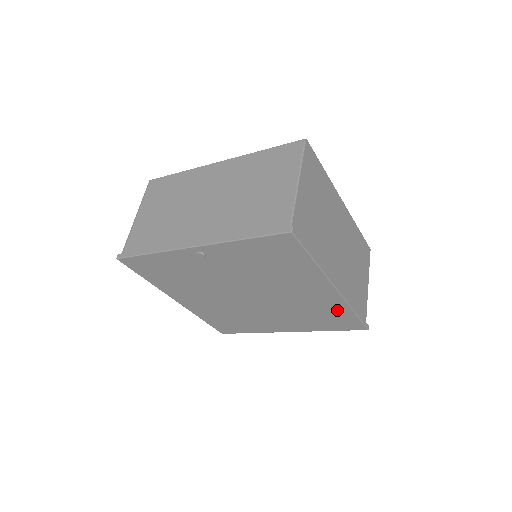
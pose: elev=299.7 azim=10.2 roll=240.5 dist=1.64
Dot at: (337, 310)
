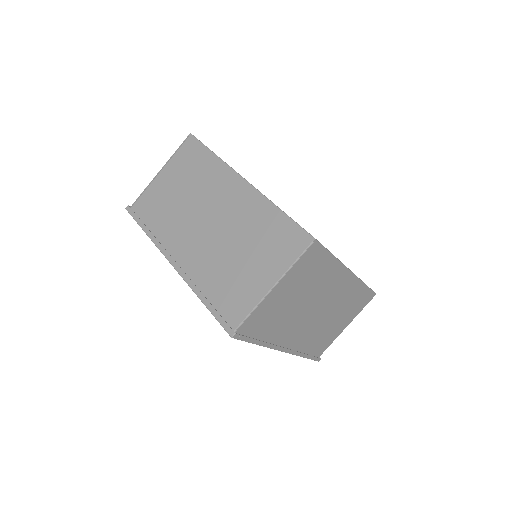
Dot at: occluded
